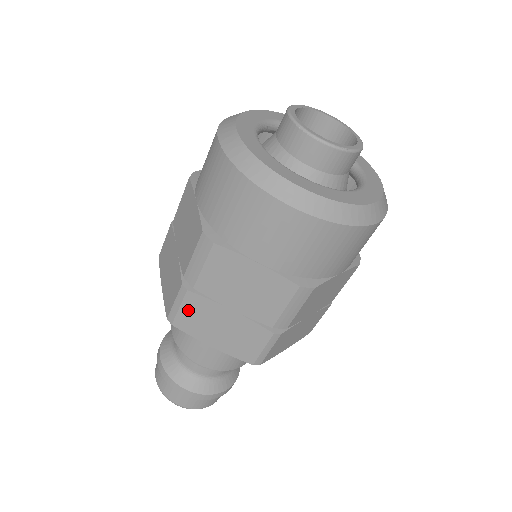
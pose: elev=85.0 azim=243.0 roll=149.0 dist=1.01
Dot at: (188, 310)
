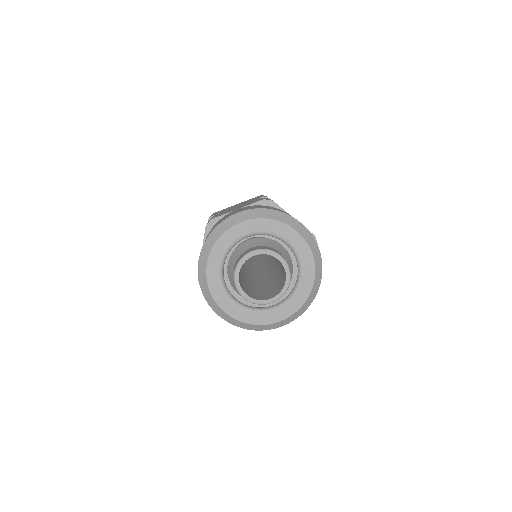
Dot at: occluded
